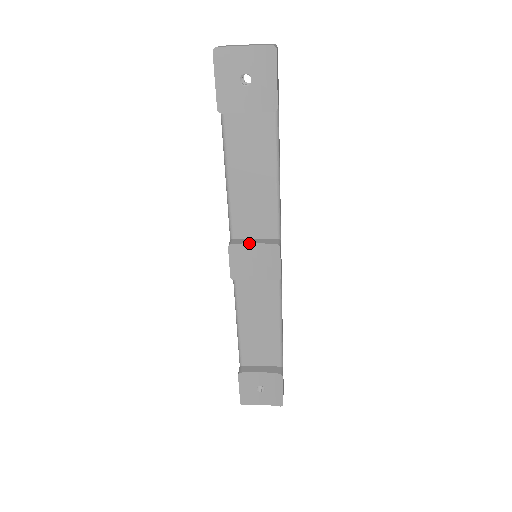
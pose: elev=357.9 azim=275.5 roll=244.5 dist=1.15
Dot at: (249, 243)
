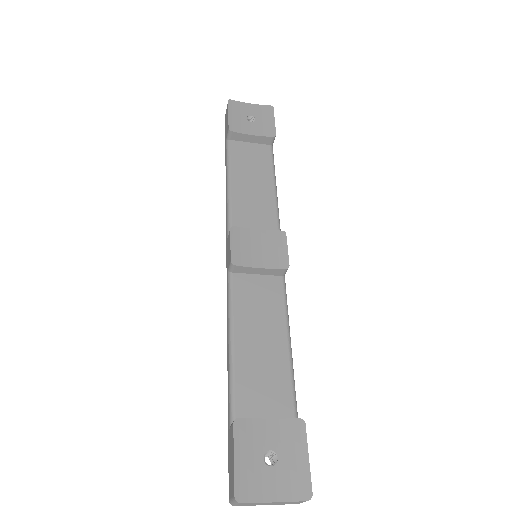
Dot at: (253, 229)
